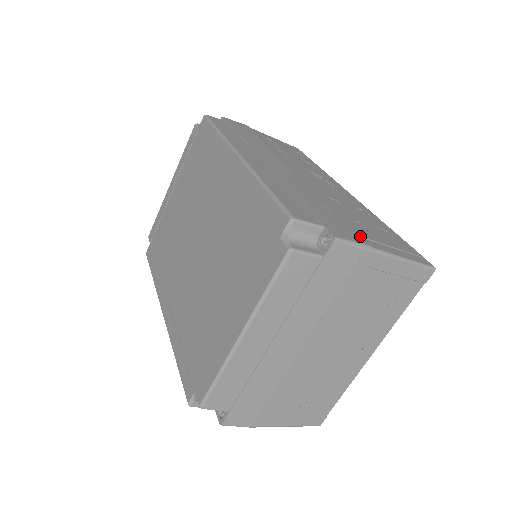
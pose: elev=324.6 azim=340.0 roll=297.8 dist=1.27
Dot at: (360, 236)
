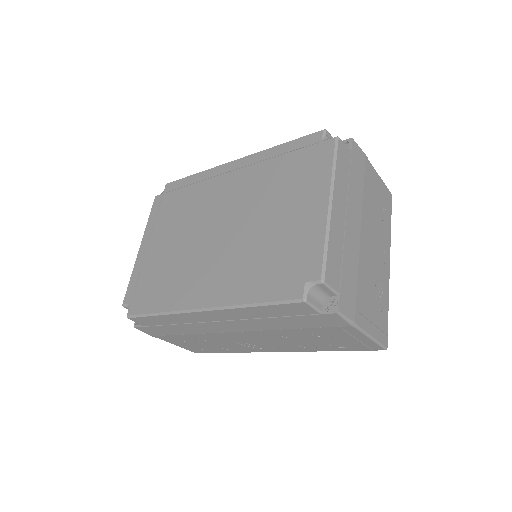
Dot at: occluded
